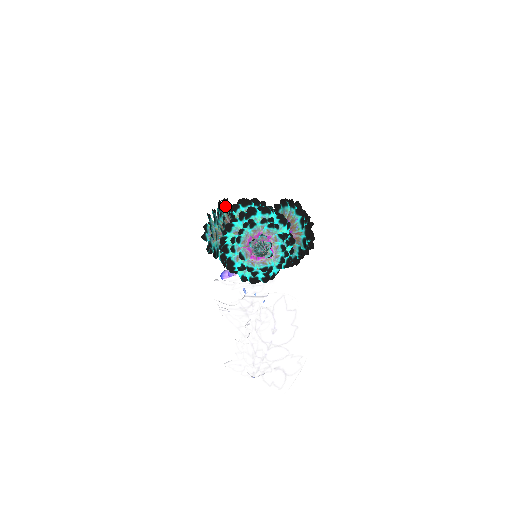
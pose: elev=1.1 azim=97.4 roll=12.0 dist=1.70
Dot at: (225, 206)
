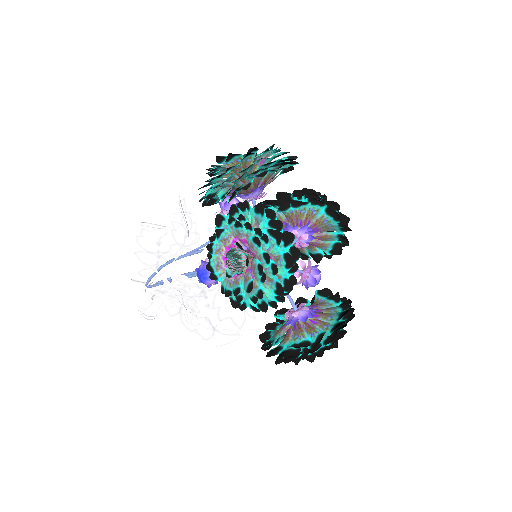
Dot at: occluded
